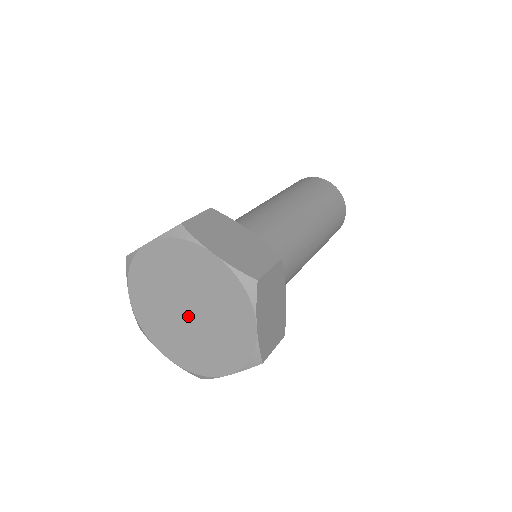
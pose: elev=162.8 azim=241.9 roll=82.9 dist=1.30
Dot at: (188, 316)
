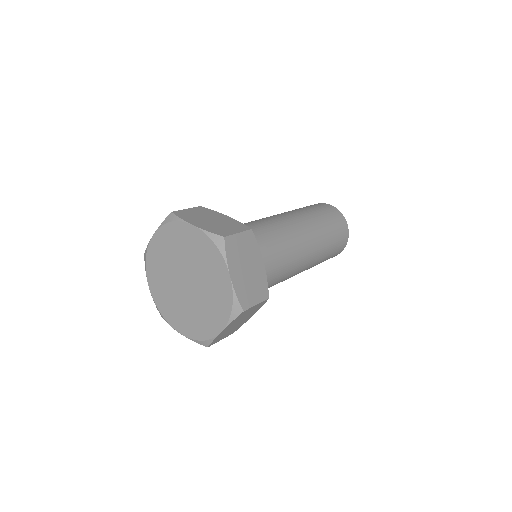
Dot at: (183, 284)
